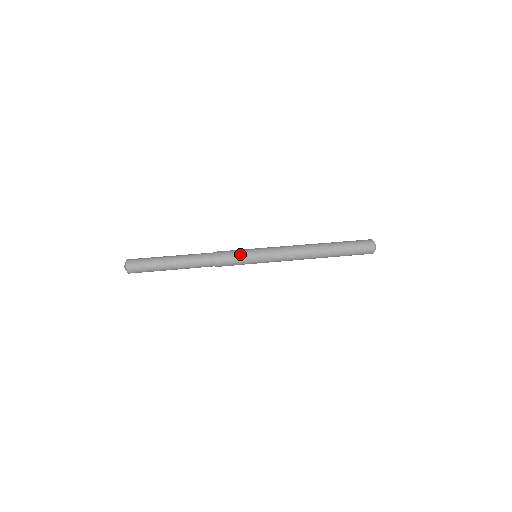
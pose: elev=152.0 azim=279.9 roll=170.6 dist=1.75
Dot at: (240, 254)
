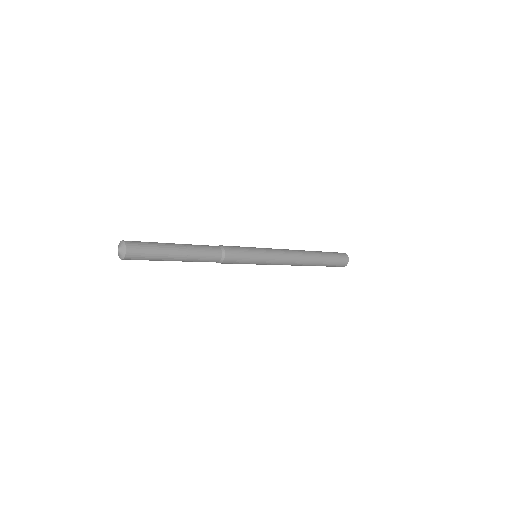
Dot at: occluded
